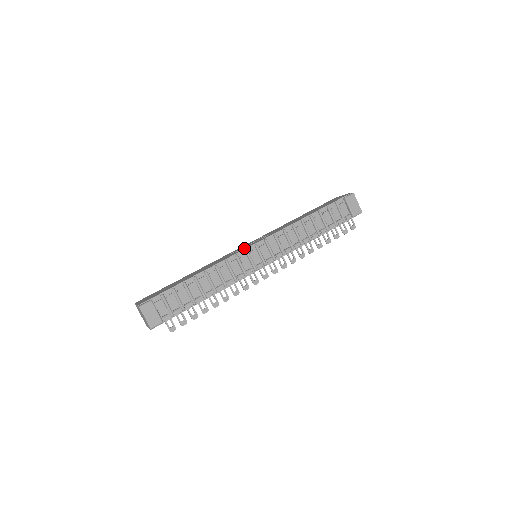
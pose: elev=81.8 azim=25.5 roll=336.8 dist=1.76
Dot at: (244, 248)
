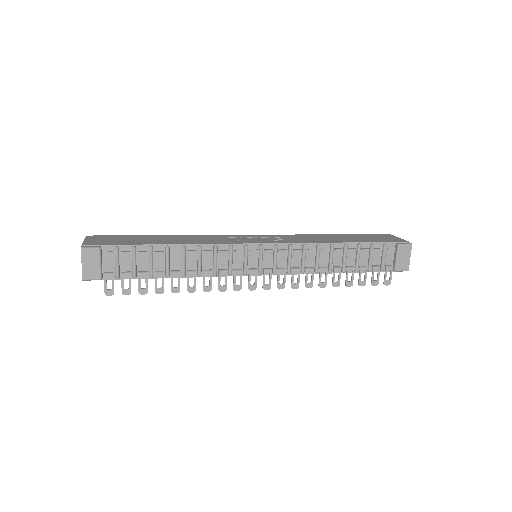
Dot at: (246, 241)
